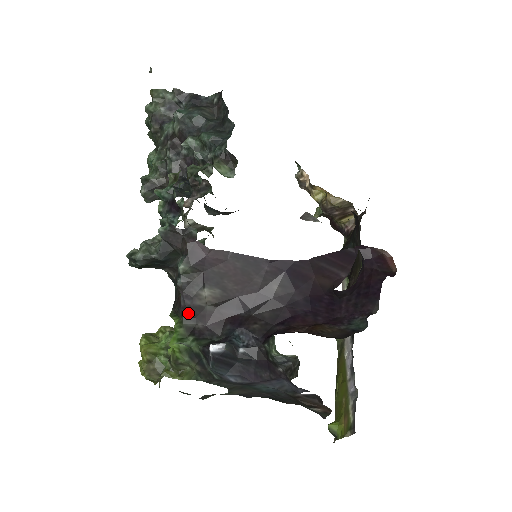
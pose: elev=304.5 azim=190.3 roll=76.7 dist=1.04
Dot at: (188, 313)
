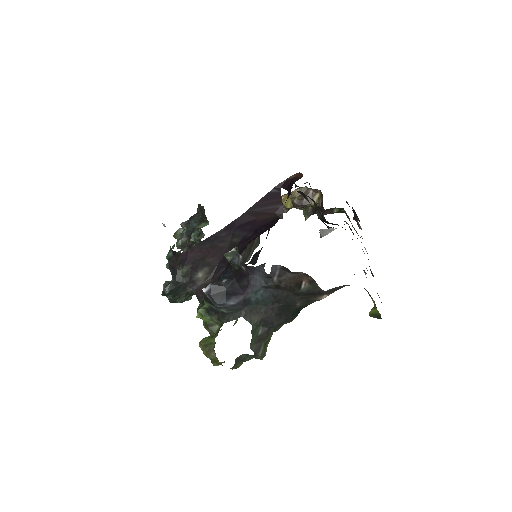
Dot at: (200, 294)
